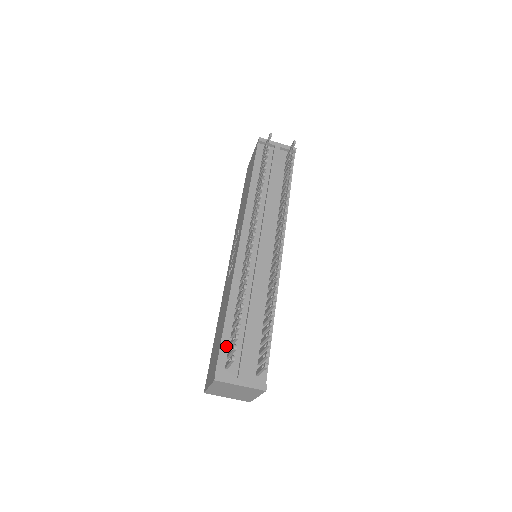
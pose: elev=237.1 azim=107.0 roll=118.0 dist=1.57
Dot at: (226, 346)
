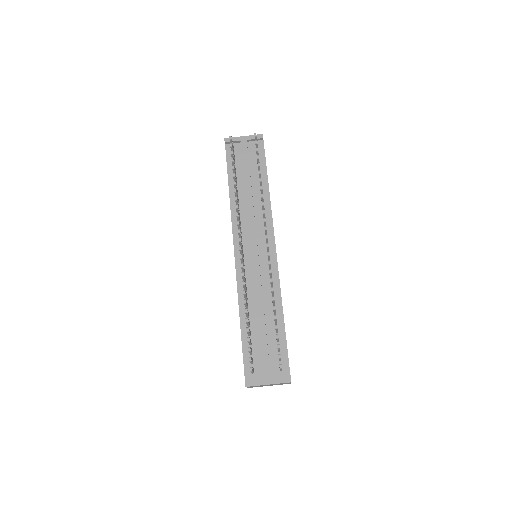
Dot at: (248, 354)
